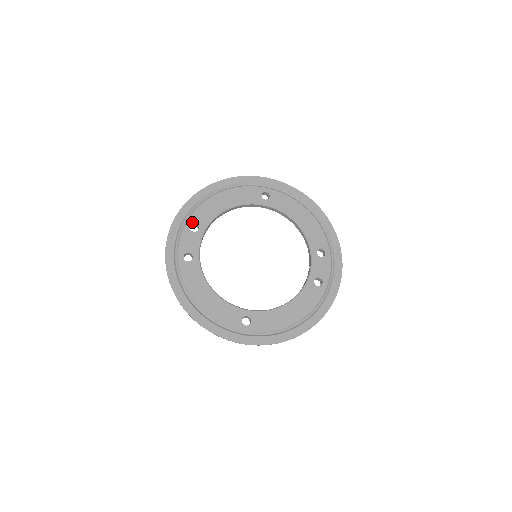
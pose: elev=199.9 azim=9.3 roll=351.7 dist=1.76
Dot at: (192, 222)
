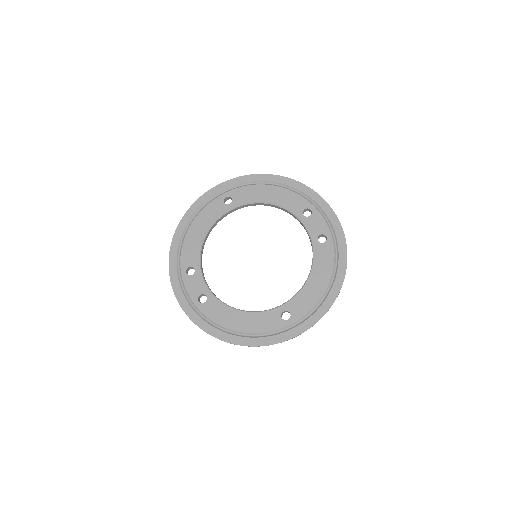
Dot at: (185, 268)
